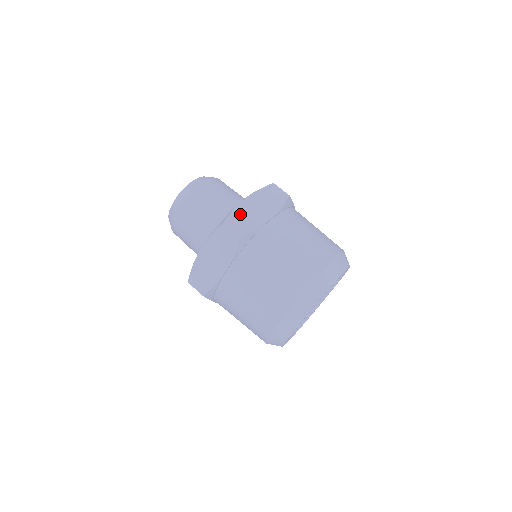
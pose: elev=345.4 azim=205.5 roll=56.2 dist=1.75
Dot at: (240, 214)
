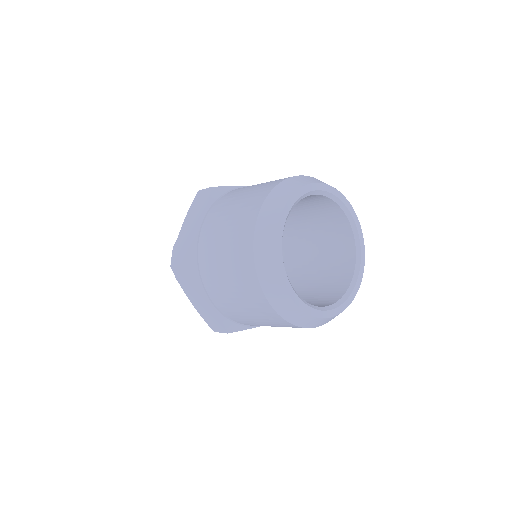
Dot at: occluded
